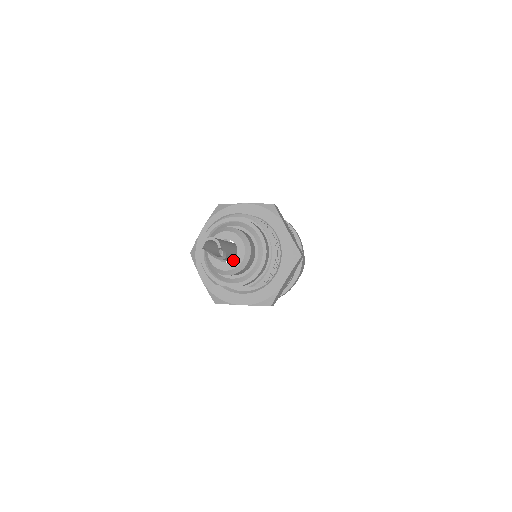
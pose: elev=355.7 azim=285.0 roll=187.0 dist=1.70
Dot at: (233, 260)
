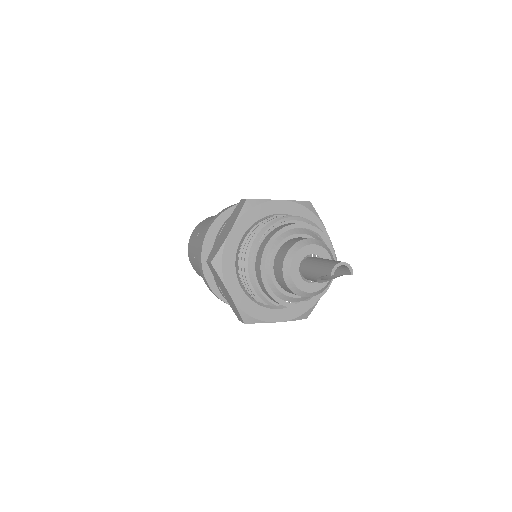
Dot at: occluded
